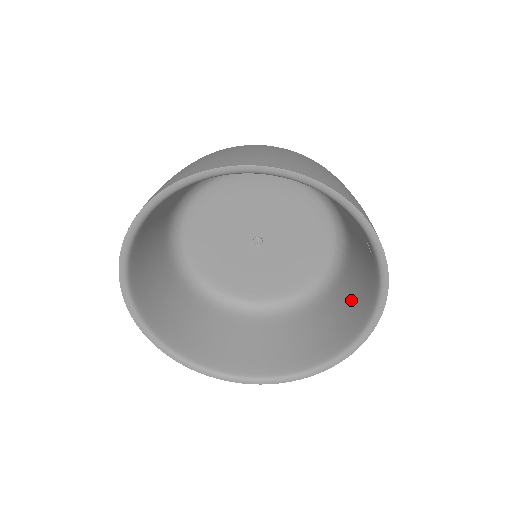
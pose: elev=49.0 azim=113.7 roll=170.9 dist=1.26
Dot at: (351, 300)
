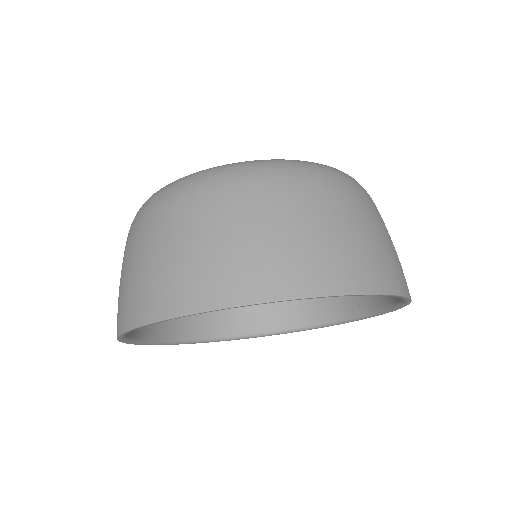
Dot at: occluded
